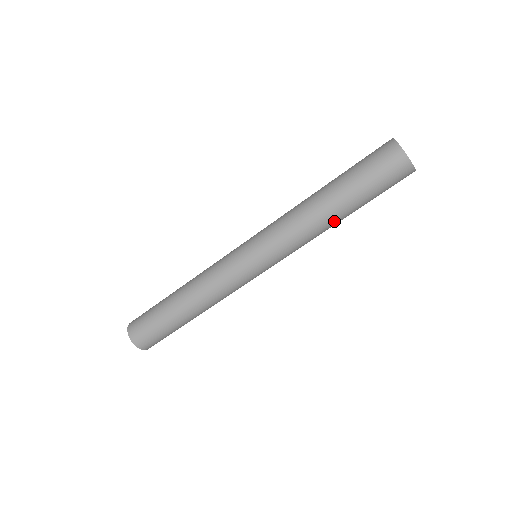
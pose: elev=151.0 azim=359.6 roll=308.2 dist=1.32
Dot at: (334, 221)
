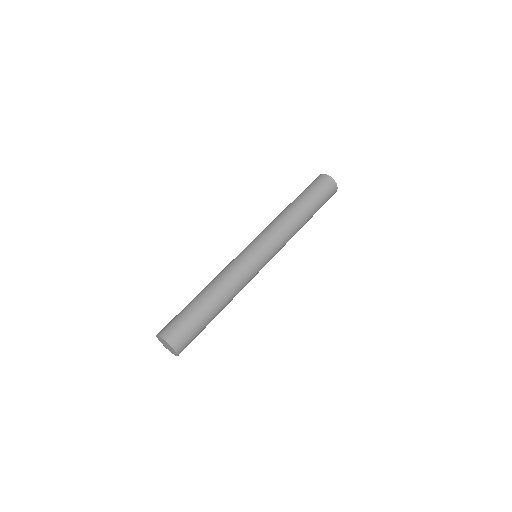
Dot at: occluded
